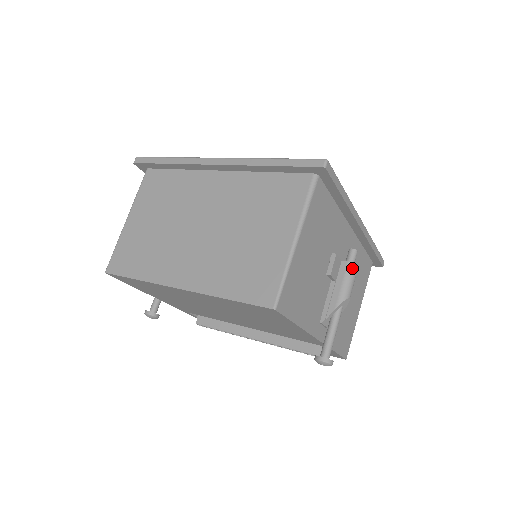
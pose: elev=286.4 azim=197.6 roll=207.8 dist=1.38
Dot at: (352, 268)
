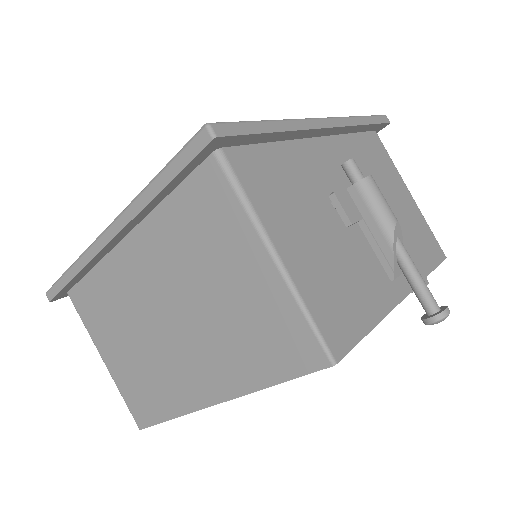
Dot at: (366, 187)
